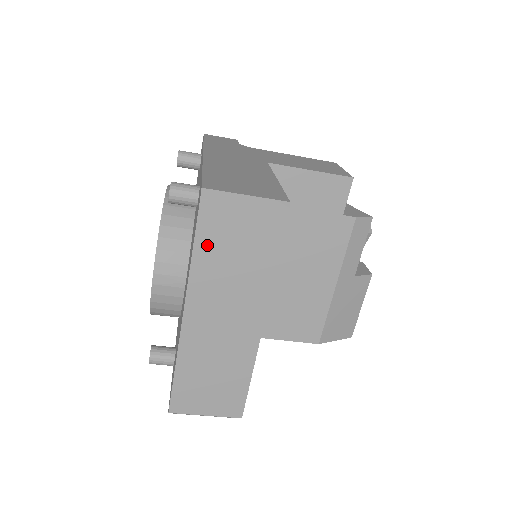
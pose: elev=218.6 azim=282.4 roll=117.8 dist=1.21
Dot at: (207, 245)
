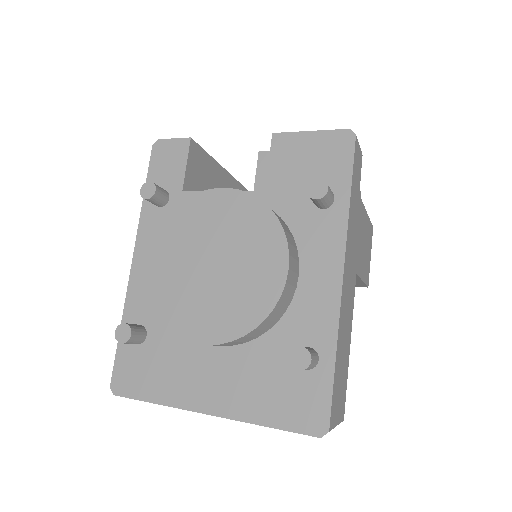
Dot at: occluded
